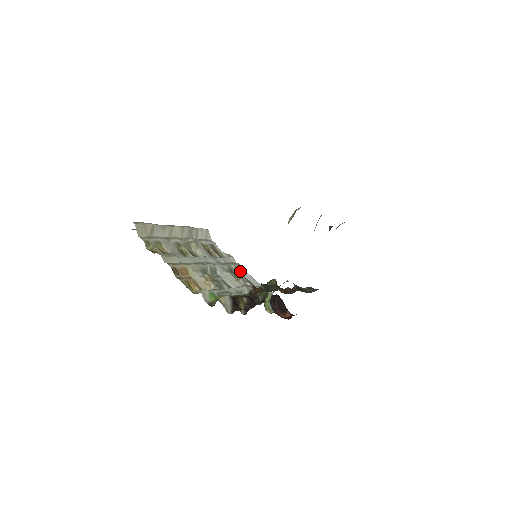
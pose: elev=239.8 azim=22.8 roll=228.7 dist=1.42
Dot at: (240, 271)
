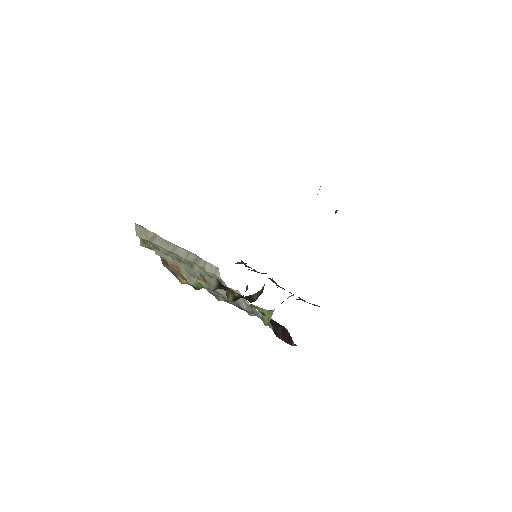
Dot at: occluded
